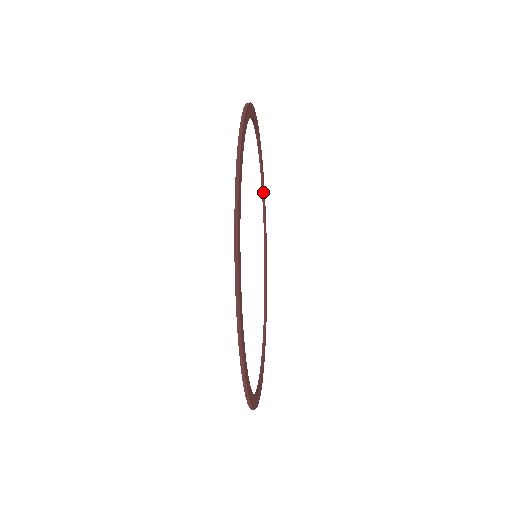
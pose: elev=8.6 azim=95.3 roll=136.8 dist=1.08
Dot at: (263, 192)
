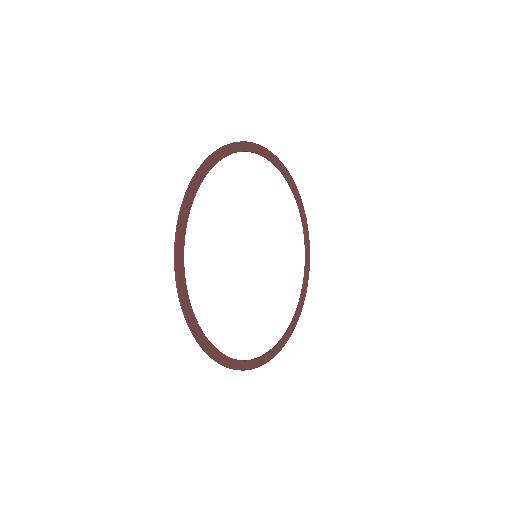
Dot at: (304, 233)
